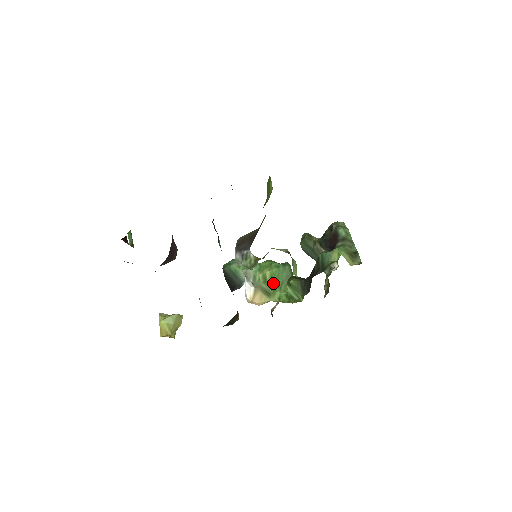
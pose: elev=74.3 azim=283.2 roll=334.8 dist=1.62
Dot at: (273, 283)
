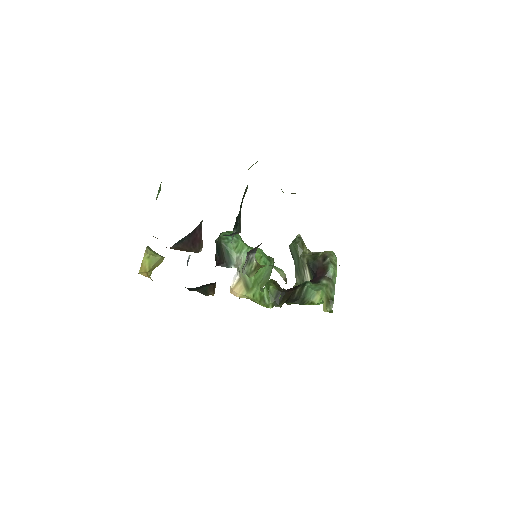
Dot at: (255, 278)
